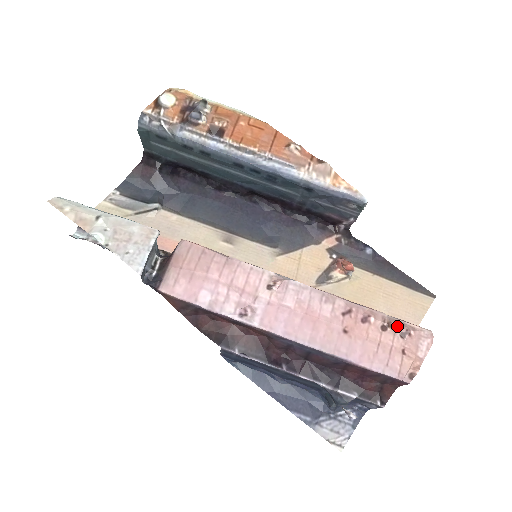
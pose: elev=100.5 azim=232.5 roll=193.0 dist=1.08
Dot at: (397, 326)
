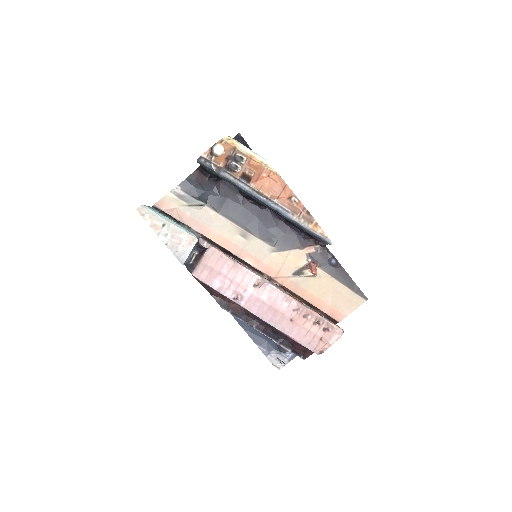
Dot at: (323, 324)
